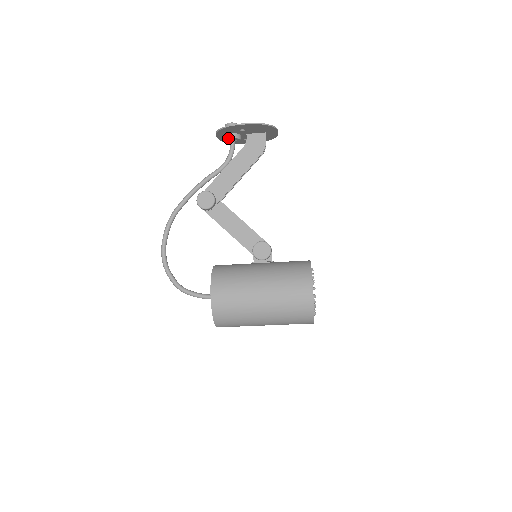
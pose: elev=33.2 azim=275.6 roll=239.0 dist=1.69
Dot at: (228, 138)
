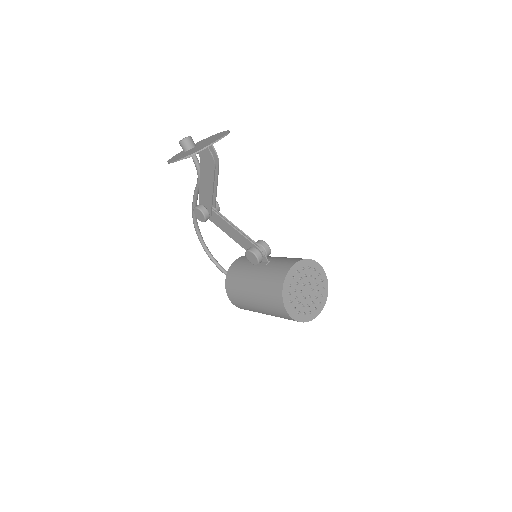
Dot at: occluded
